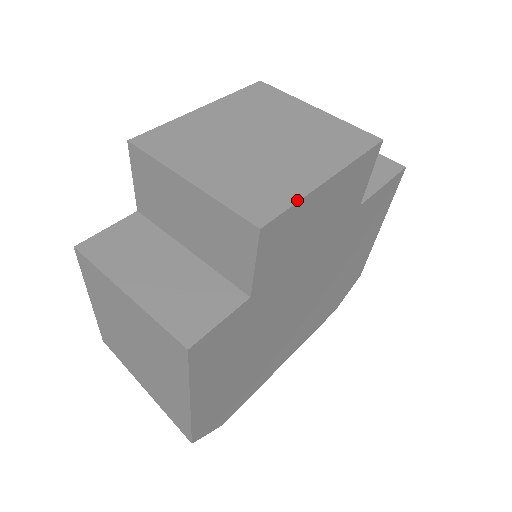
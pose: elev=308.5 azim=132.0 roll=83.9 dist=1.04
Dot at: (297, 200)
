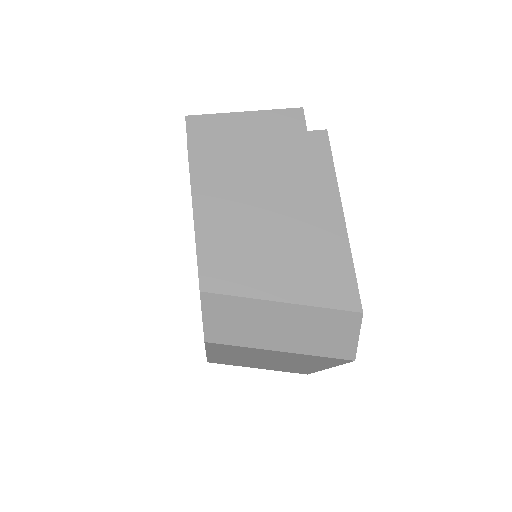
Dot at: occluded
